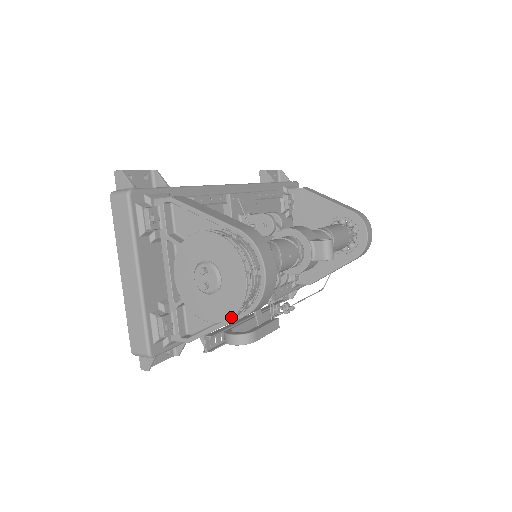
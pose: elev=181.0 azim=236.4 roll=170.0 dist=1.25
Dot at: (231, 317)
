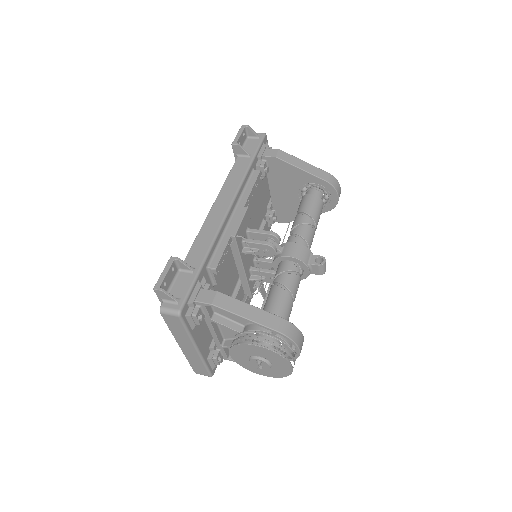
Dot at: occluded
